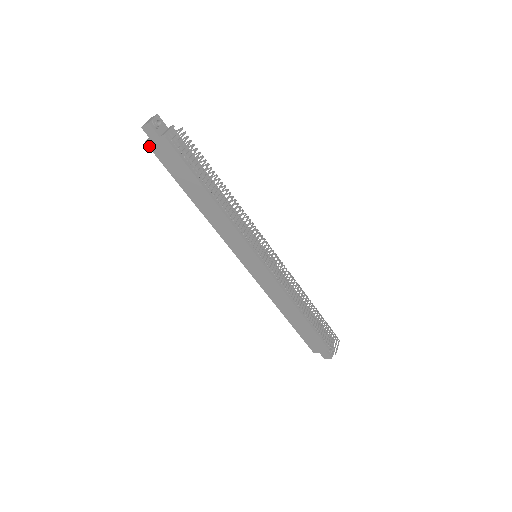
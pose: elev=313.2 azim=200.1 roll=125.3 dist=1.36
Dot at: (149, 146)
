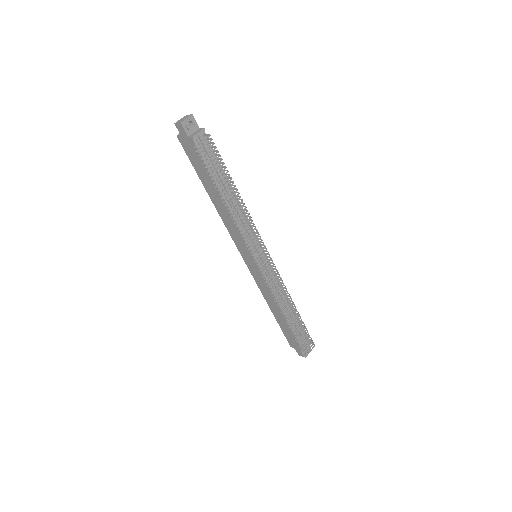
Dot at: (179, 140)
